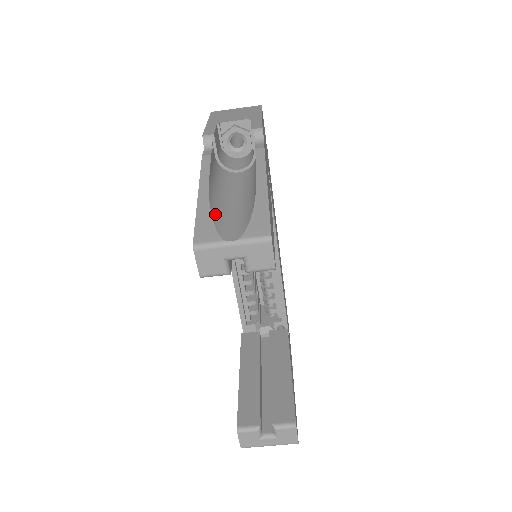
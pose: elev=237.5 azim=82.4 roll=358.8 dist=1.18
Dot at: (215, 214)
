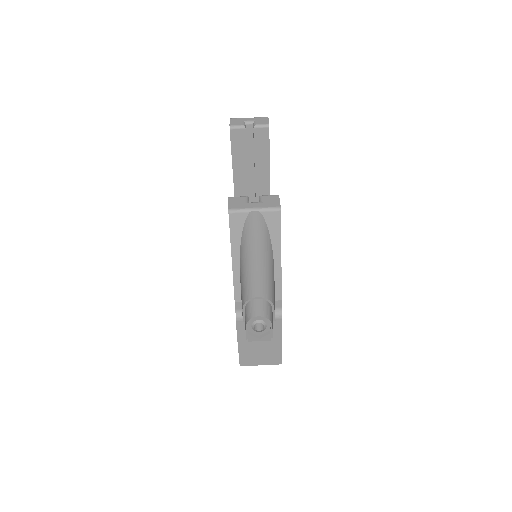
Dot at: occluded
